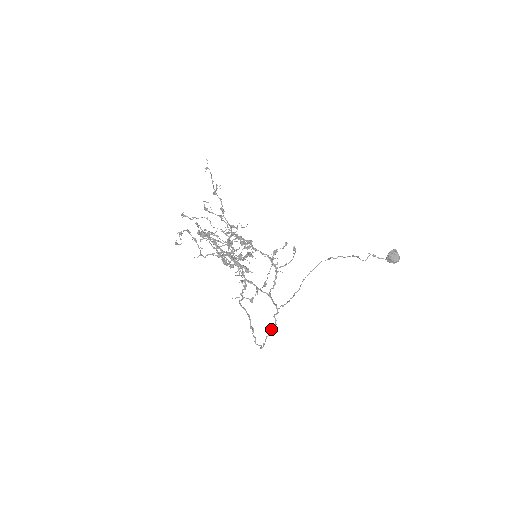
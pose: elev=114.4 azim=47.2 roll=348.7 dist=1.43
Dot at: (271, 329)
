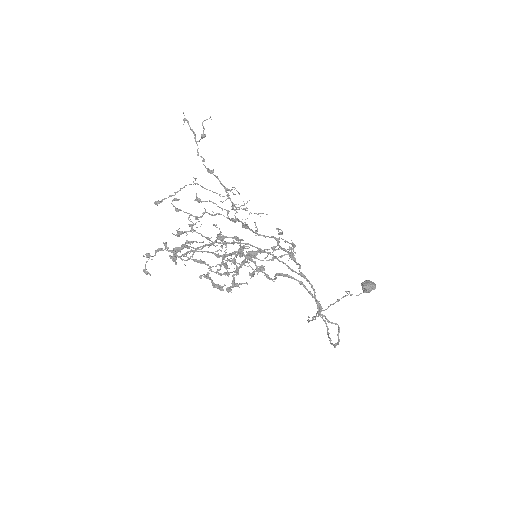
Dot at: (327, 334)
